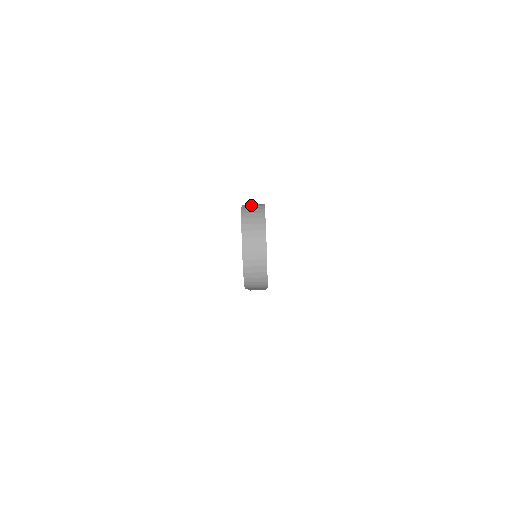
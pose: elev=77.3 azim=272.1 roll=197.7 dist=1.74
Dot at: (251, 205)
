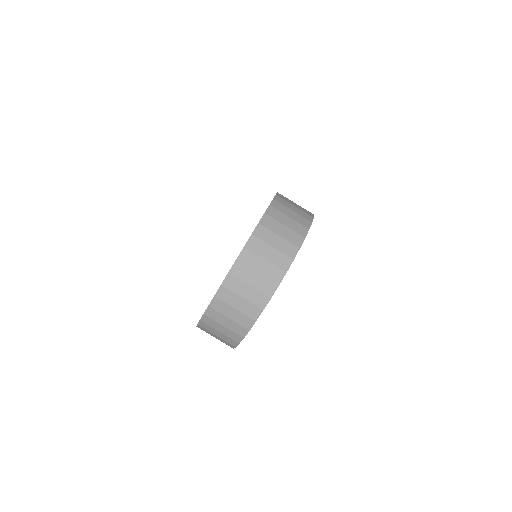
Dot at: (291, 205)
